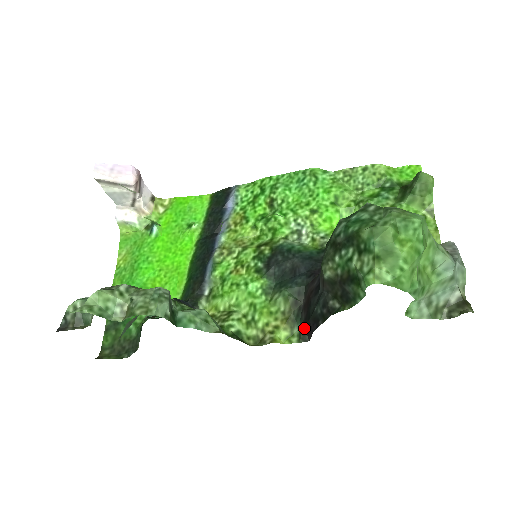
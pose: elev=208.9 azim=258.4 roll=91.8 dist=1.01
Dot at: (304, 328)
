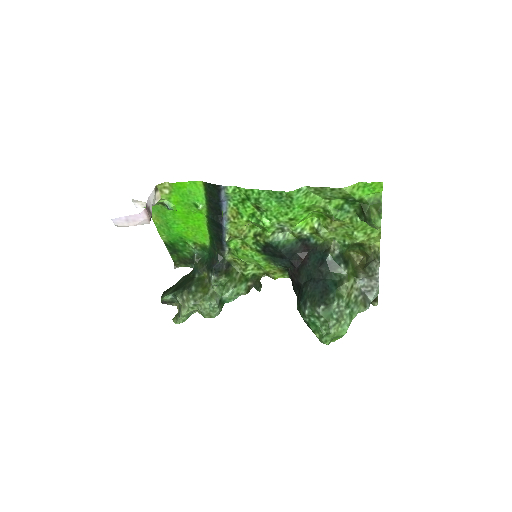
Dot at: occluded
